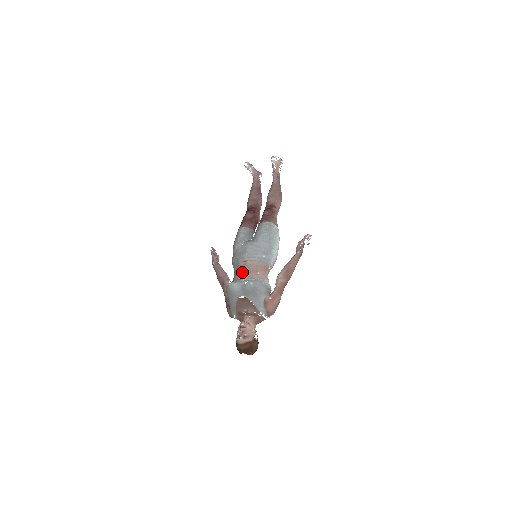
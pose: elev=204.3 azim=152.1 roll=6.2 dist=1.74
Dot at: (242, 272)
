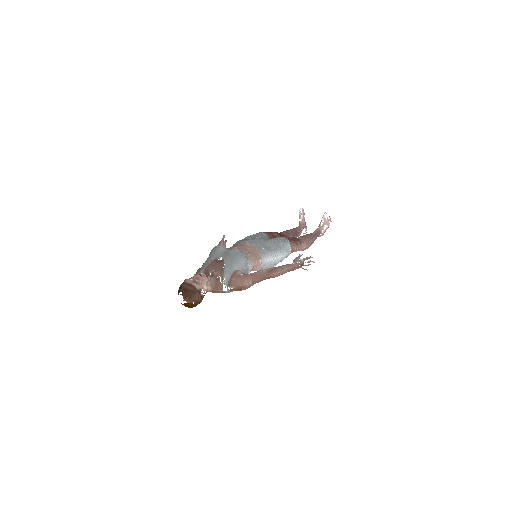
Dot at: (236, 246)
